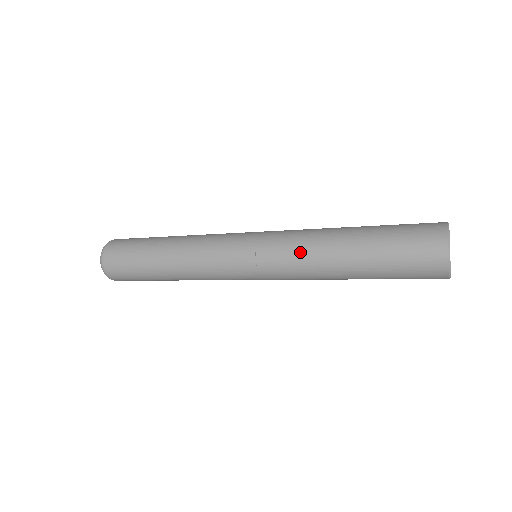
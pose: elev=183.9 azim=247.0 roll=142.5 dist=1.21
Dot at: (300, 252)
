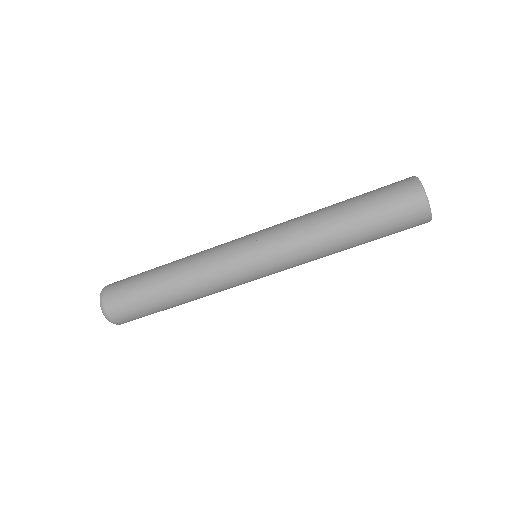
Dot at: (297, 226)
